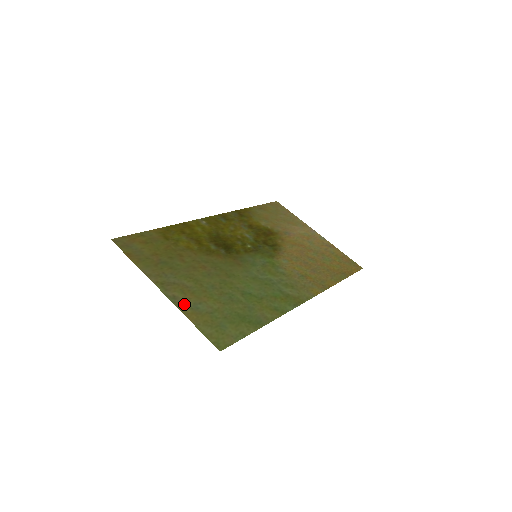
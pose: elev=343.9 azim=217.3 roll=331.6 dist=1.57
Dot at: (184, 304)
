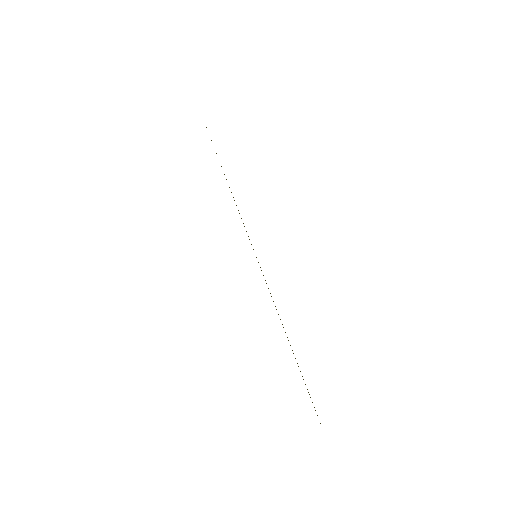
Dot at: occluded
